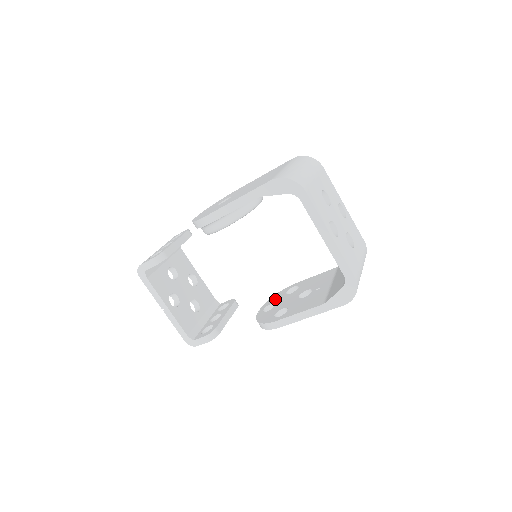
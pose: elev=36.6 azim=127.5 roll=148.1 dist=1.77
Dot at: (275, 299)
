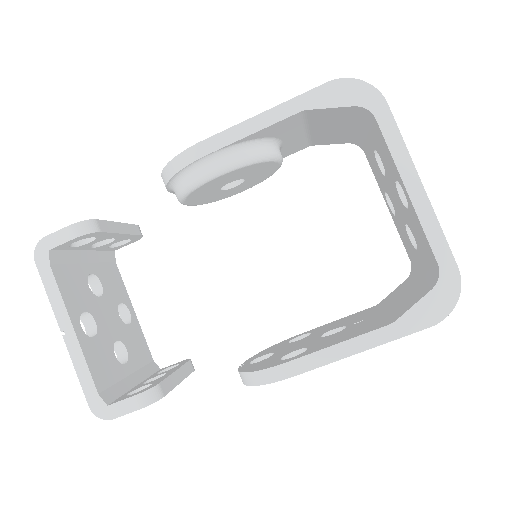
Dot at: (269, 350)
